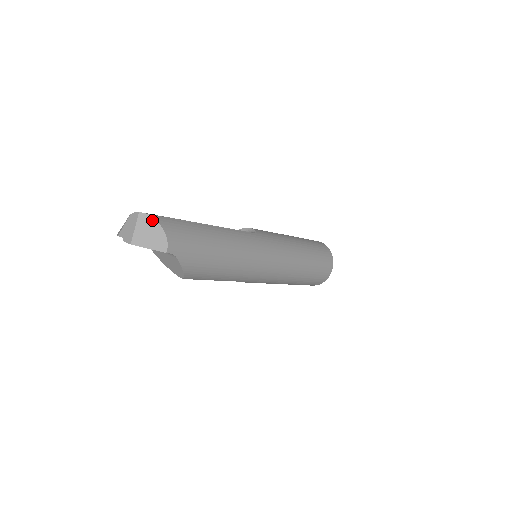
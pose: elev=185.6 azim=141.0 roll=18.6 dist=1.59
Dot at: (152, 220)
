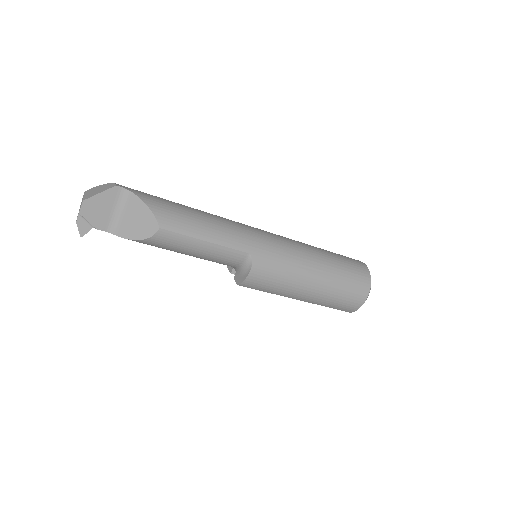
Dot at: (97, 187)
